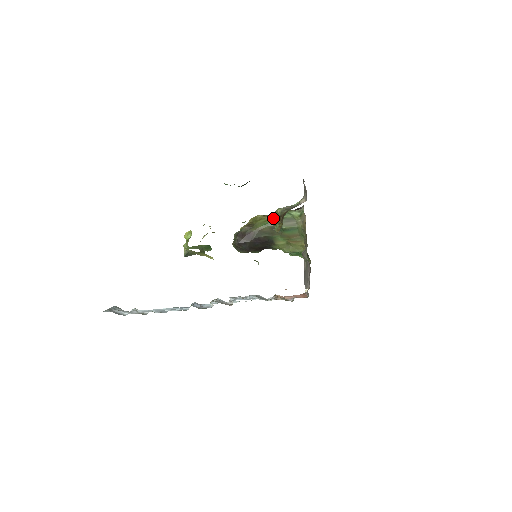
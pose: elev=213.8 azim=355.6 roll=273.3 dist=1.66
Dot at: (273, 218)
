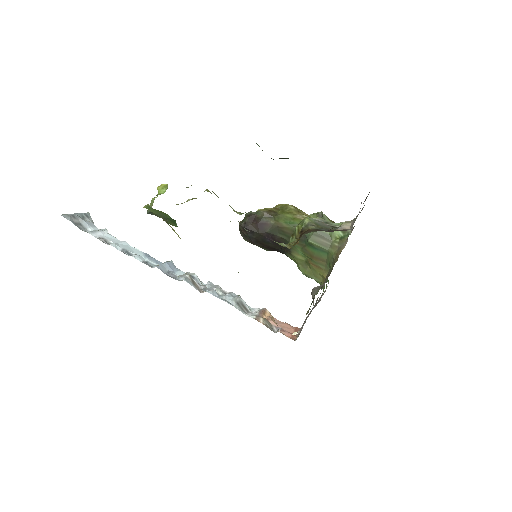
Dot at: occluded
